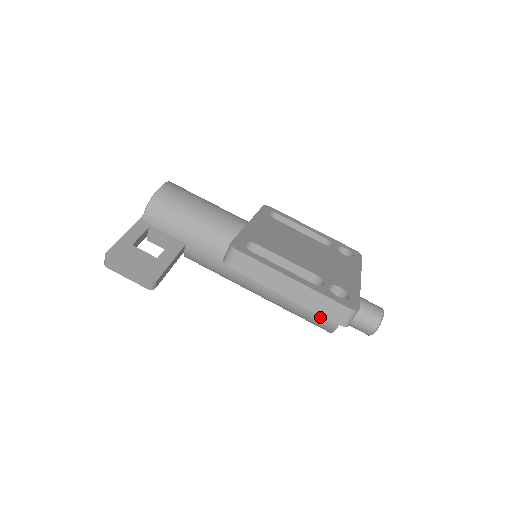
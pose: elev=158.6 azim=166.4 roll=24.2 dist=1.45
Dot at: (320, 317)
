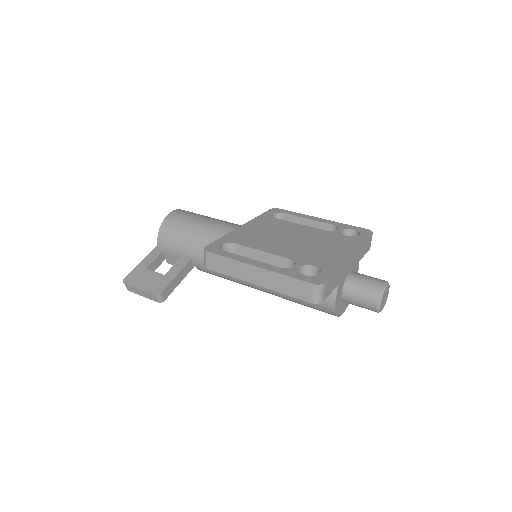
Dot at: occluded
